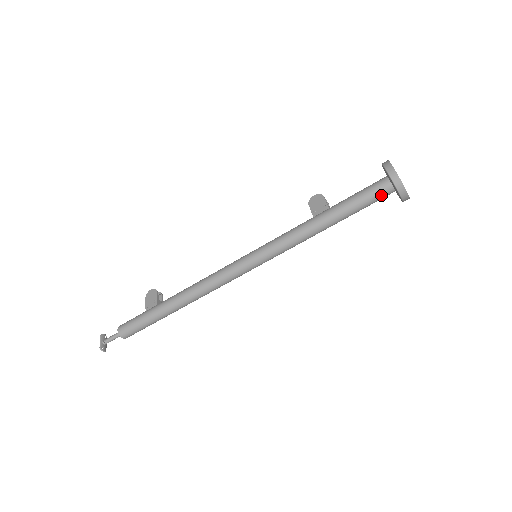
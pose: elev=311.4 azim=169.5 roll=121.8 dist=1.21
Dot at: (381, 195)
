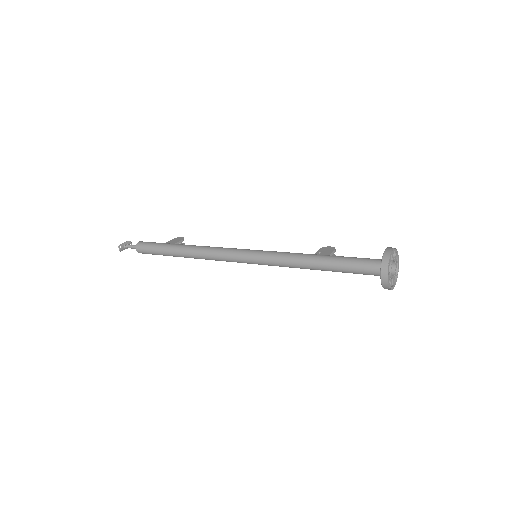
Dot at: (370, 269)
